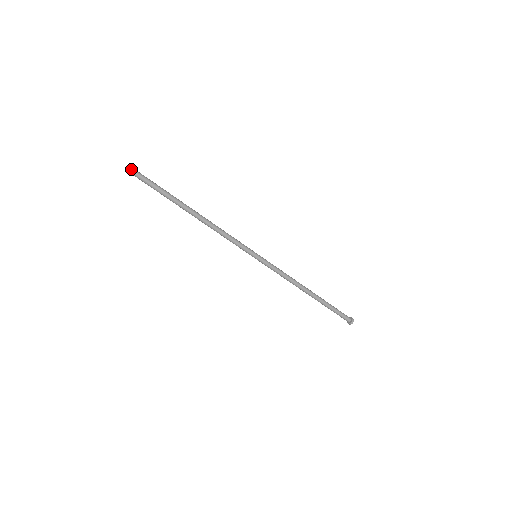
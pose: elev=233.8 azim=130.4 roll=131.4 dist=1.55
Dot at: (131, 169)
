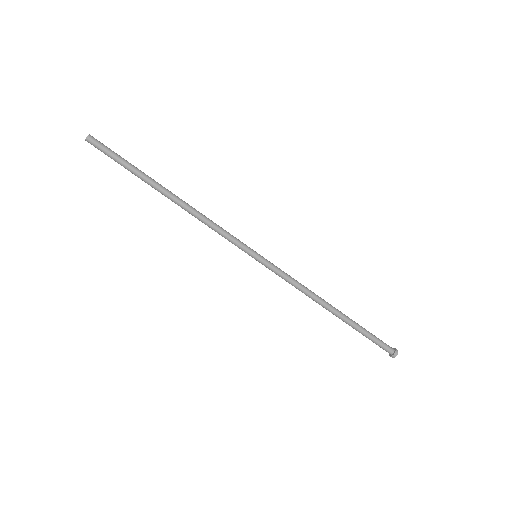
Dot at: (90, 136)
